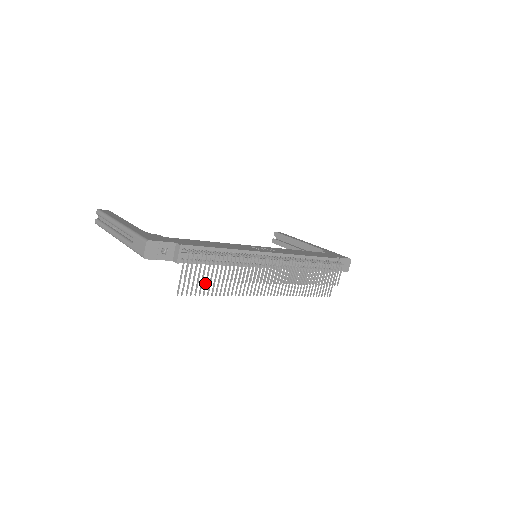
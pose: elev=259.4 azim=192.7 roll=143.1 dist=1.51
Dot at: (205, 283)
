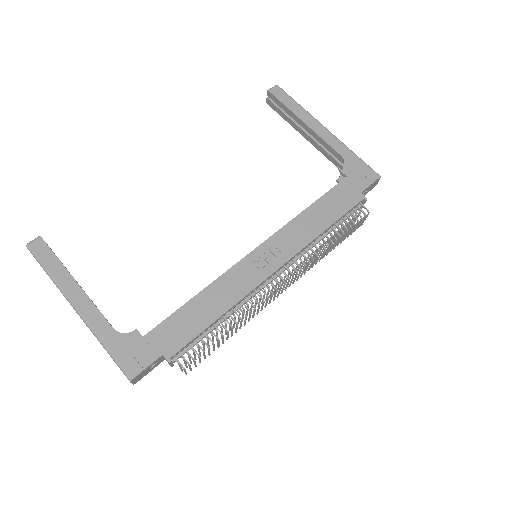
Dot at: occluded
